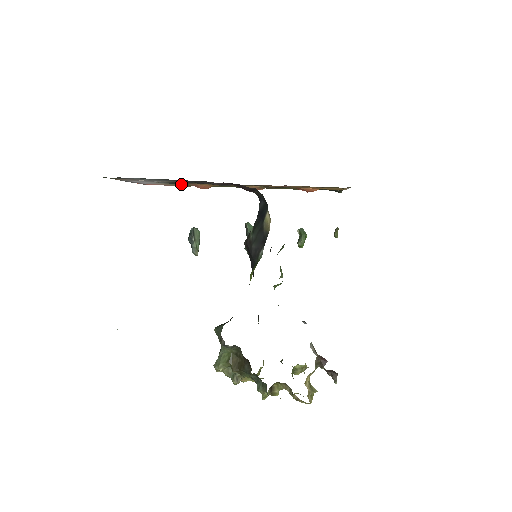
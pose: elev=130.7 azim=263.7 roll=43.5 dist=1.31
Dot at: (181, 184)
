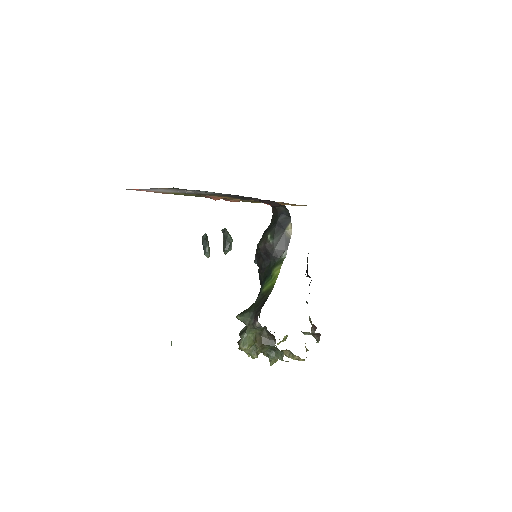
Dot at: (179, 193)
